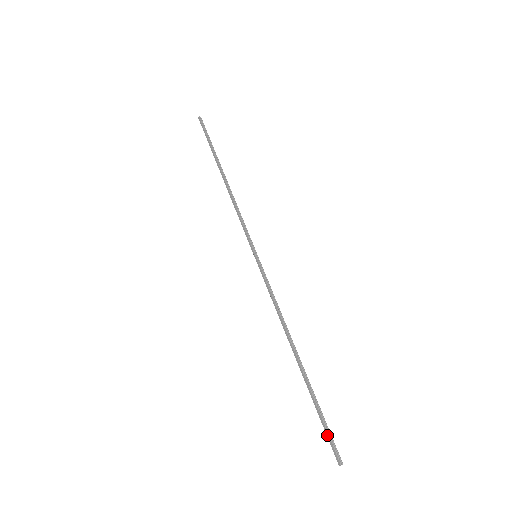
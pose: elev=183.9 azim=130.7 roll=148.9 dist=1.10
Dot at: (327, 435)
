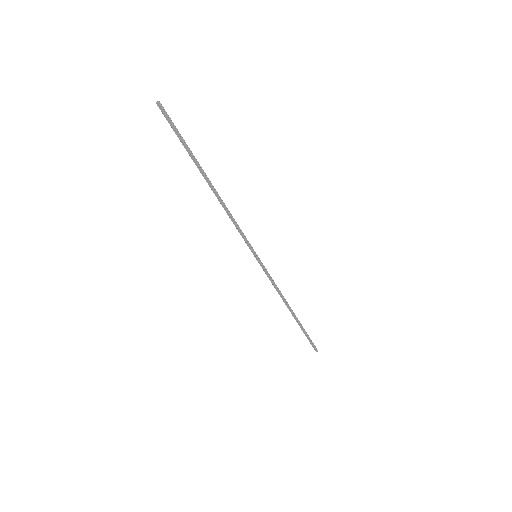
Dot at: (311, 343)
